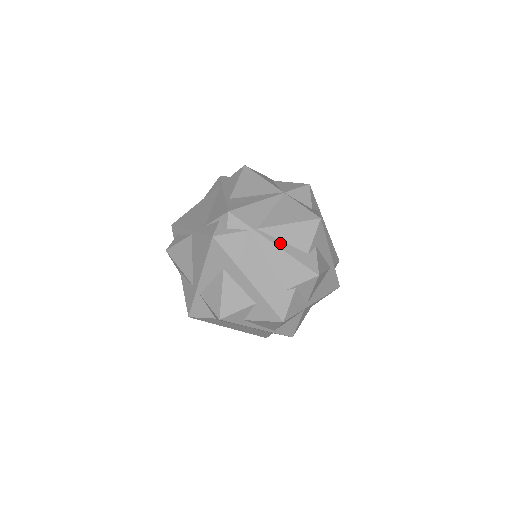
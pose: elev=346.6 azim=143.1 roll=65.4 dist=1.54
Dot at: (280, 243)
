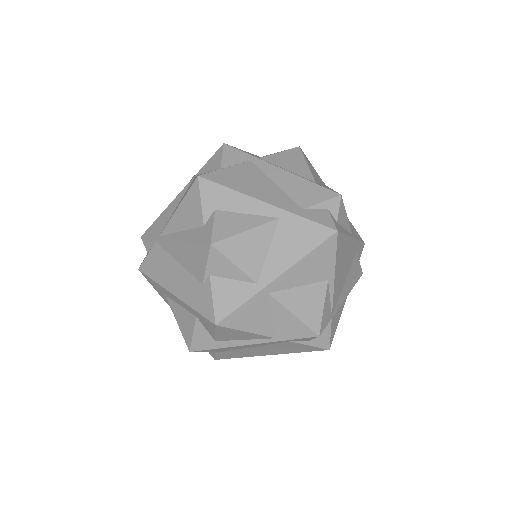
Dot at: (177, 235)
